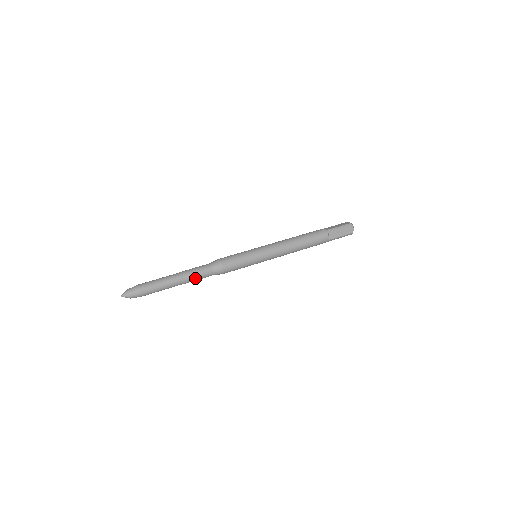
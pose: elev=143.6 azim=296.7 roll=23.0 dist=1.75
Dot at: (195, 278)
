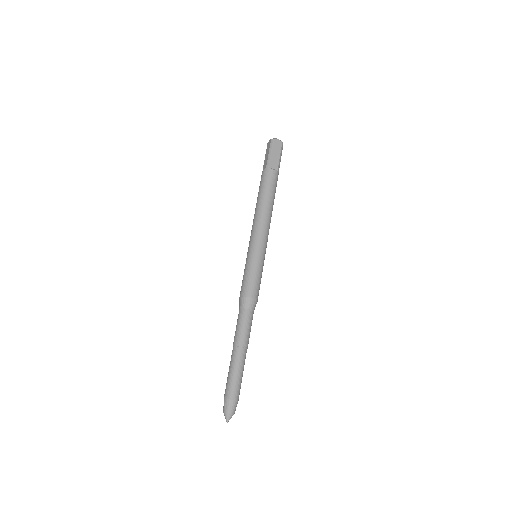
Dot at: occluded
